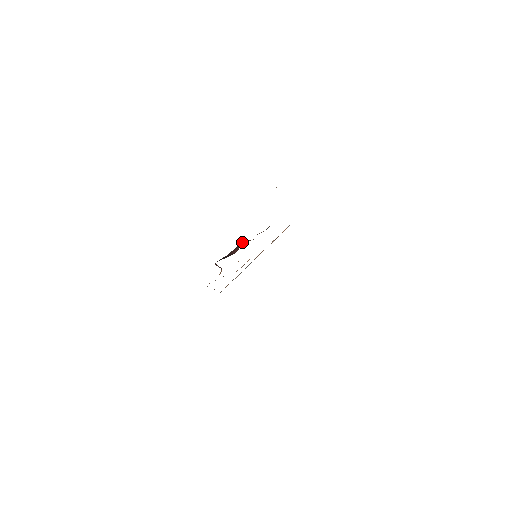
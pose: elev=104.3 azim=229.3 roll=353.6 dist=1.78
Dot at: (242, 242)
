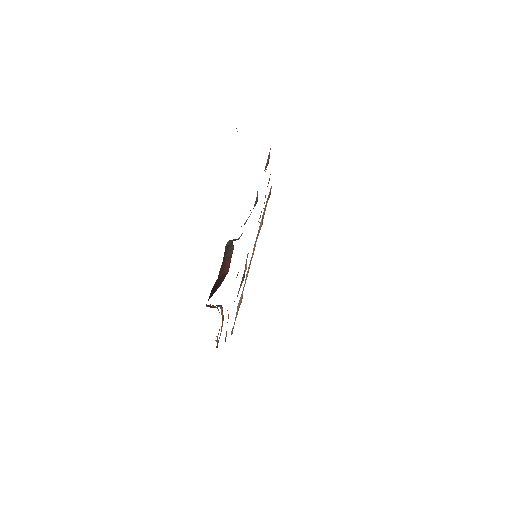
Dot at: (228, 248)
